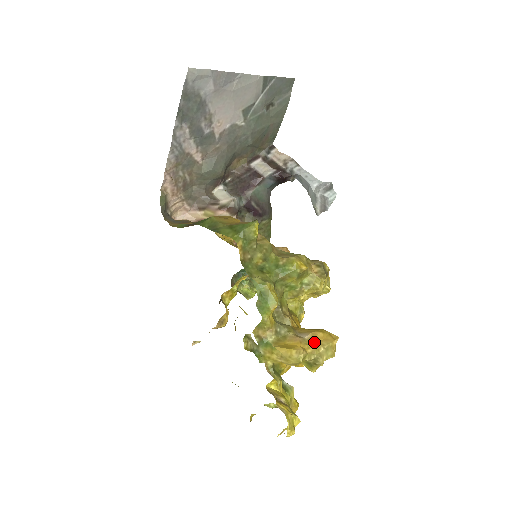
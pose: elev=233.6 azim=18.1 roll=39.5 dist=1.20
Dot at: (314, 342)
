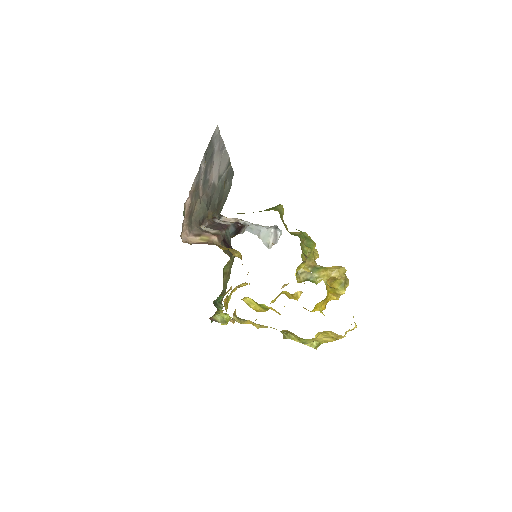
Dot at: occluded
